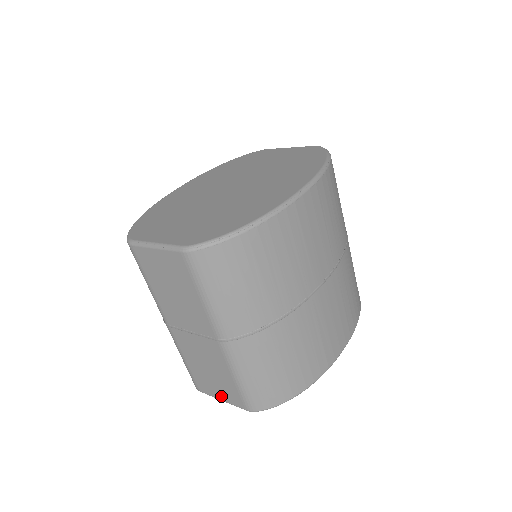
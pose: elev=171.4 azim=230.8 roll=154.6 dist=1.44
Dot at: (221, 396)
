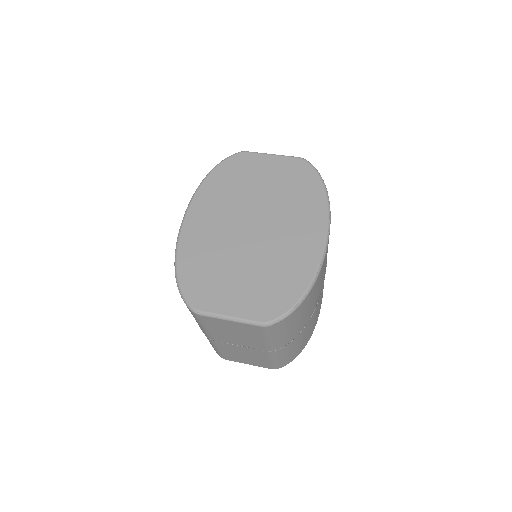
Dot at: (249, 364)
